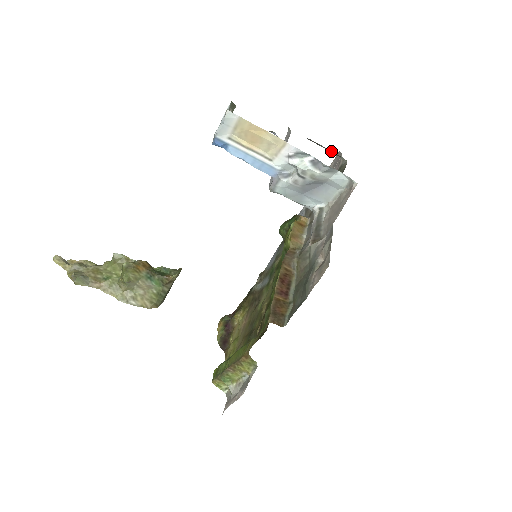
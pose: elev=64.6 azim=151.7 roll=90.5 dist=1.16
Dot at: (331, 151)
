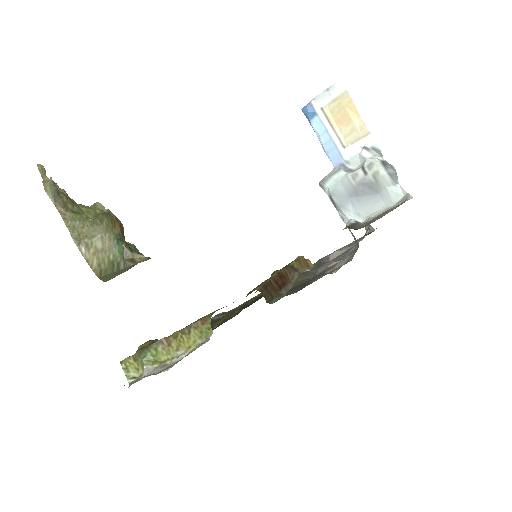
Dot at: occluded
